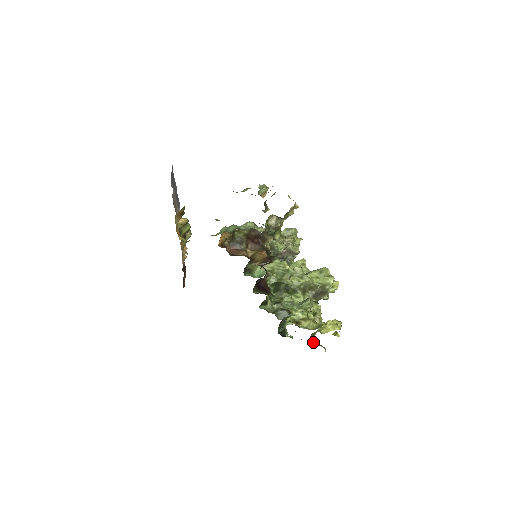
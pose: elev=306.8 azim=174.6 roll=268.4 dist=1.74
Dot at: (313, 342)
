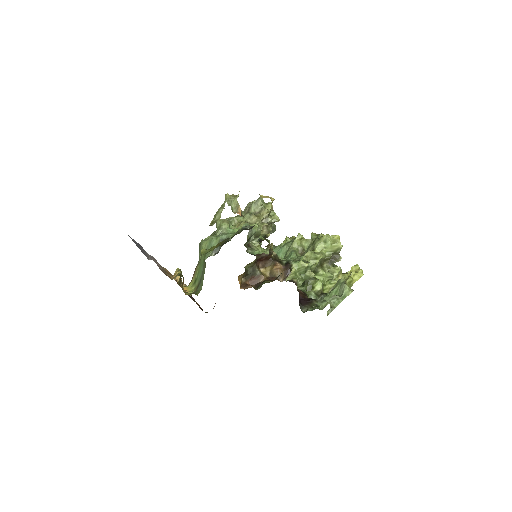
Dot at: occluded
